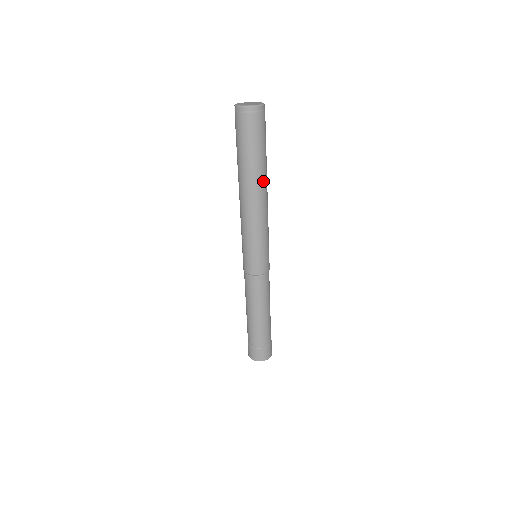
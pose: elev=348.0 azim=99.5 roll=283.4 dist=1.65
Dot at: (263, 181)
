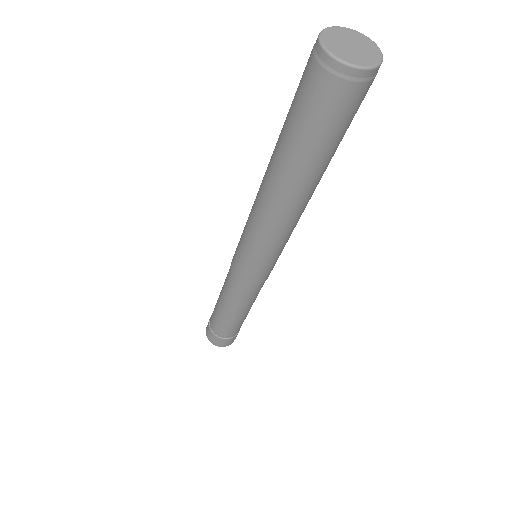
Dot at: occluded
